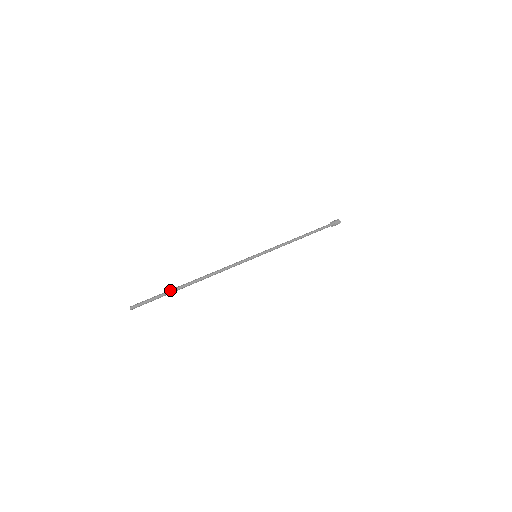
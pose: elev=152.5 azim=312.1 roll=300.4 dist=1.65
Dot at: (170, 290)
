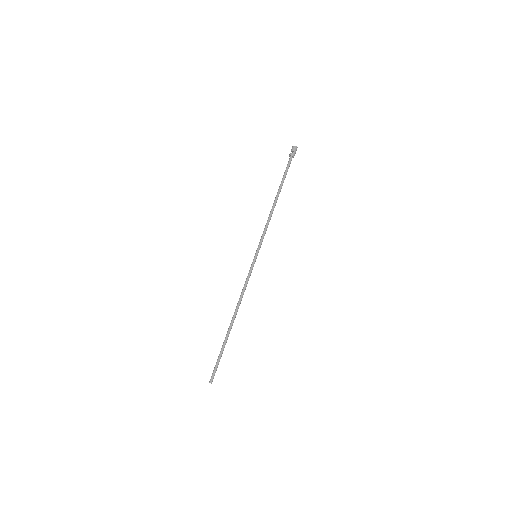
Dot at: occluded
